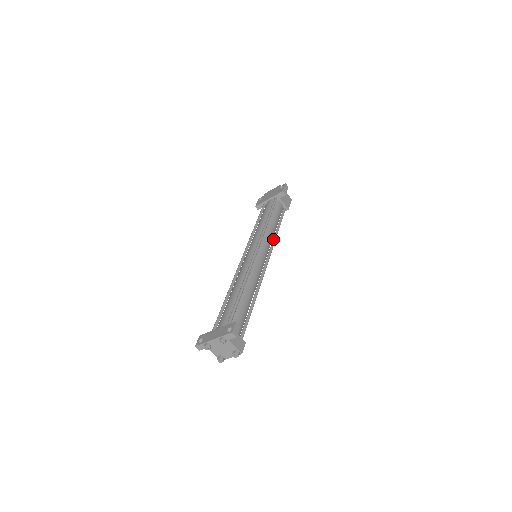
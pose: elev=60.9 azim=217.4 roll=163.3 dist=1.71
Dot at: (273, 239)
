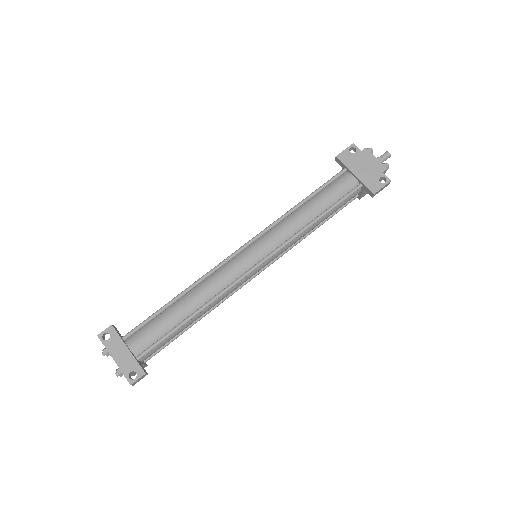
Dot at: (296, 242)
